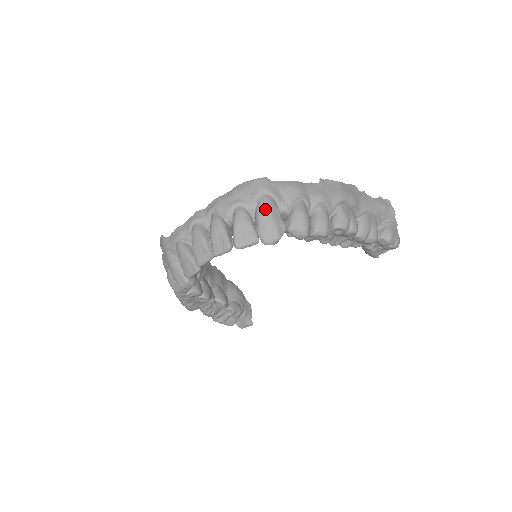
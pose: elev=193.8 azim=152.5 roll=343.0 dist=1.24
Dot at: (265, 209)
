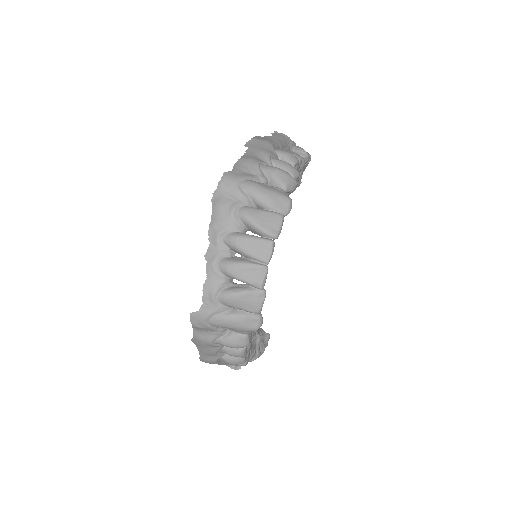
Dot at: (258, 190)
